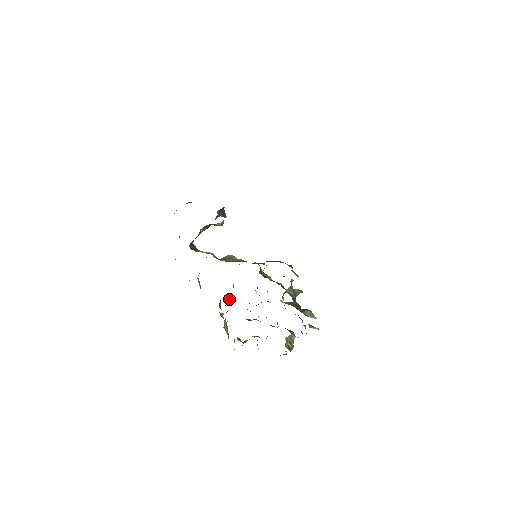
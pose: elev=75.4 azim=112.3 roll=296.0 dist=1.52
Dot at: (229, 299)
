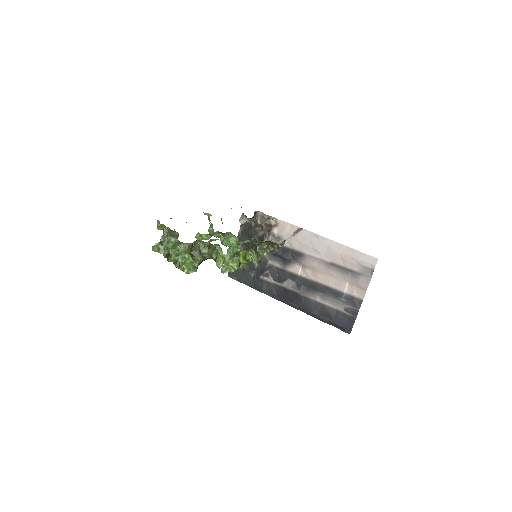
Dot at: (213, 234)
